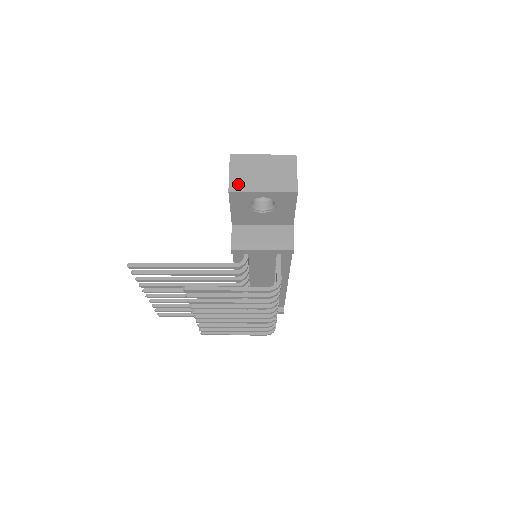
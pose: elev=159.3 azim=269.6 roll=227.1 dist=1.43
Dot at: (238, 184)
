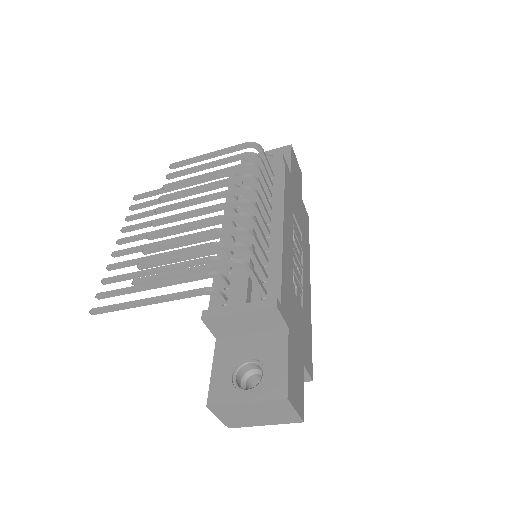
Dot at: occluded
